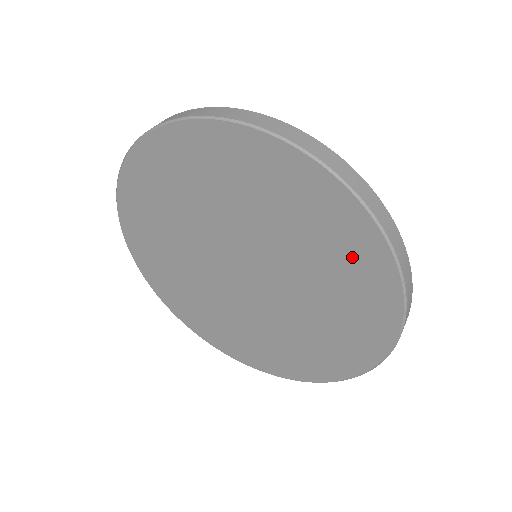
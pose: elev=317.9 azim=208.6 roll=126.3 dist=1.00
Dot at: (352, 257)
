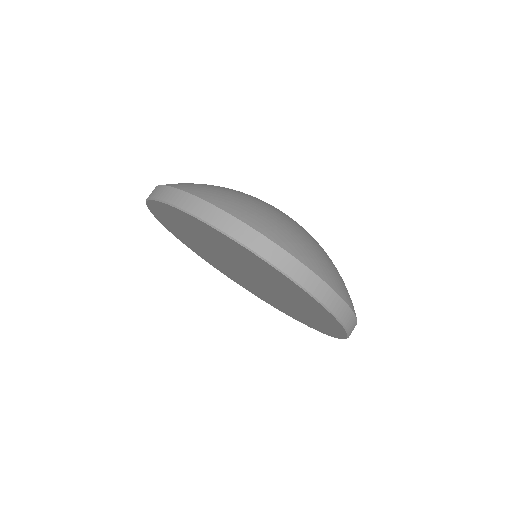
Dot at: (248, 257)
